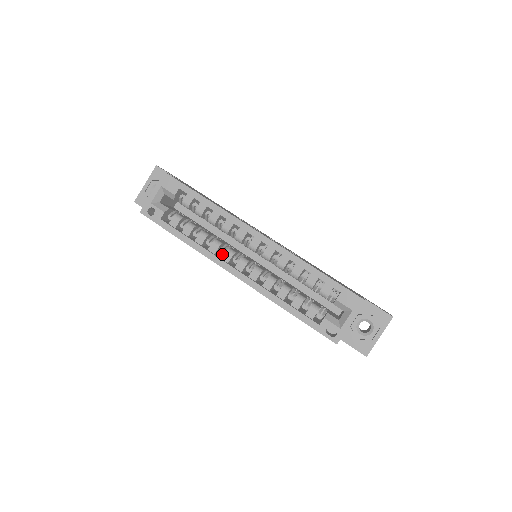
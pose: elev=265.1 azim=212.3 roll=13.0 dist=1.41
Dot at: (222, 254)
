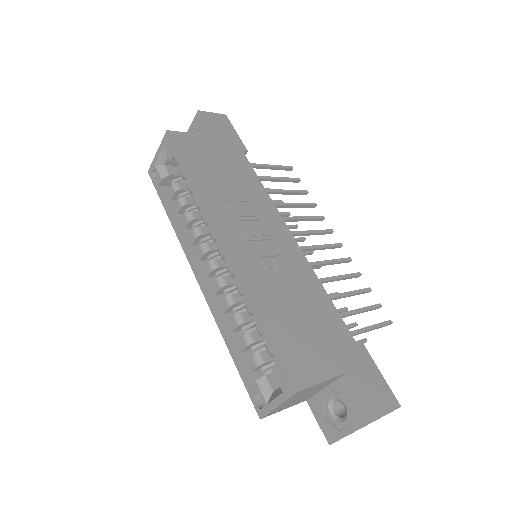
Dot at: occluded
